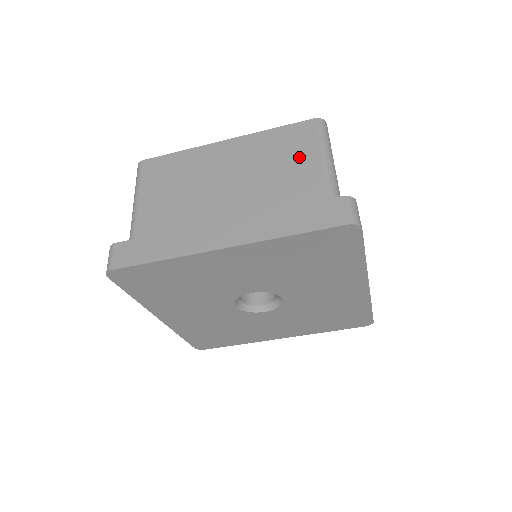
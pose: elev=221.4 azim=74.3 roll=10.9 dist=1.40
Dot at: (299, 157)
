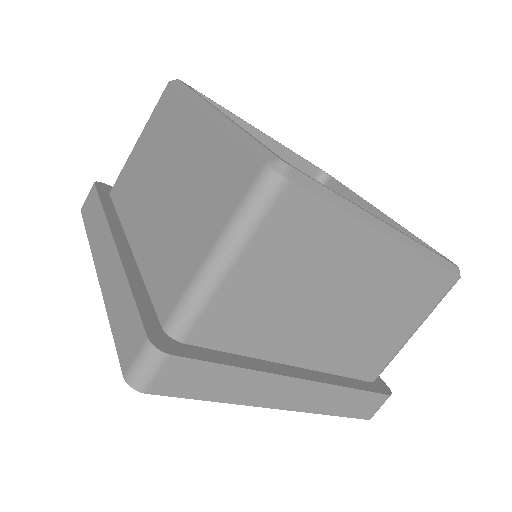
Dot at: (408, 318)
